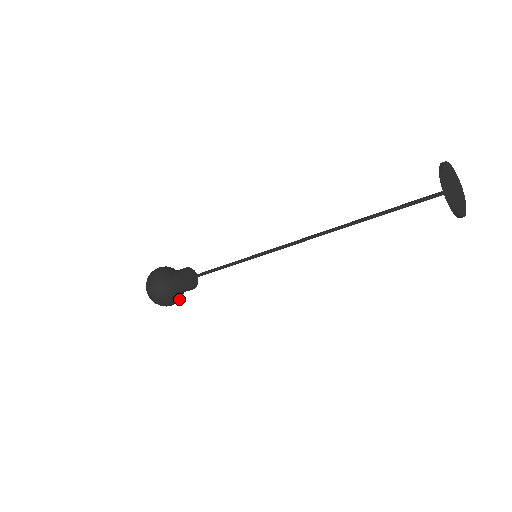
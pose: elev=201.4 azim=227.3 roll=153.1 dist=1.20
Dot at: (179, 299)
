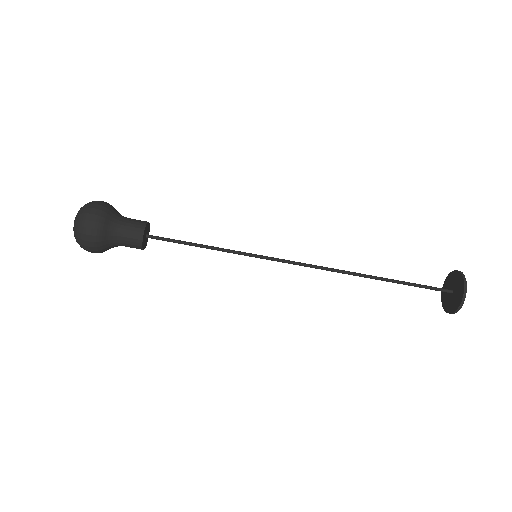
Dot at: occluded
